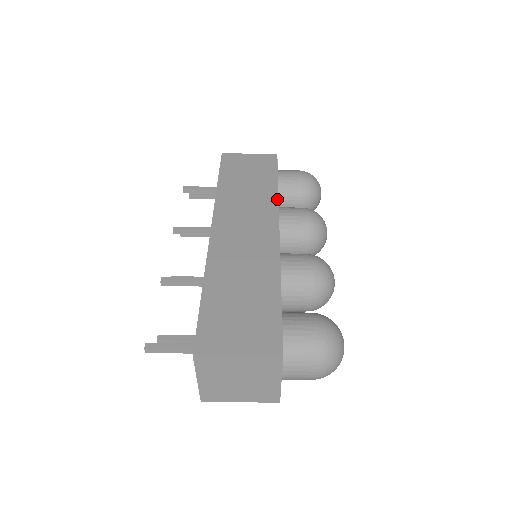
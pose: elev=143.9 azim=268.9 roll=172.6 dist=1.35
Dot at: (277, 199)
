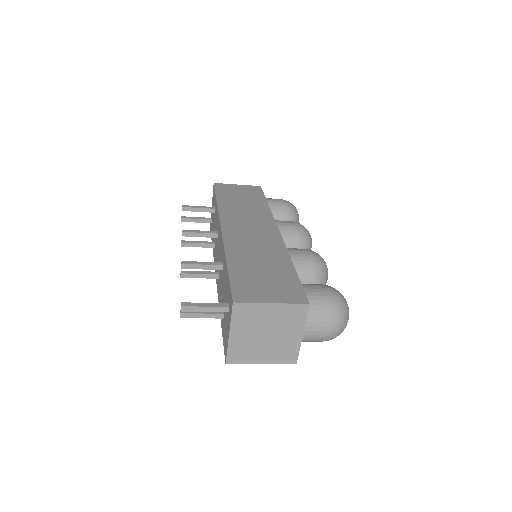
Dot at: (271, 212)
